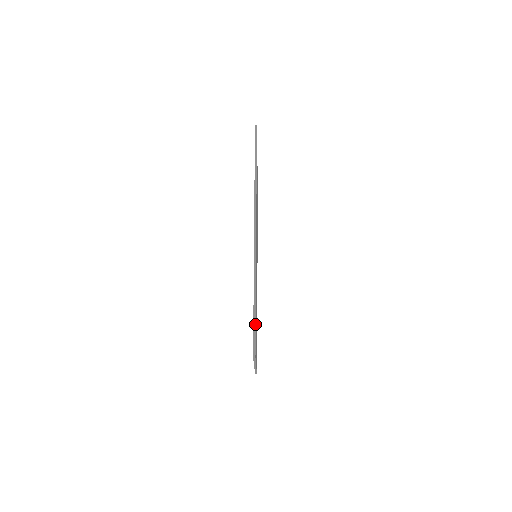
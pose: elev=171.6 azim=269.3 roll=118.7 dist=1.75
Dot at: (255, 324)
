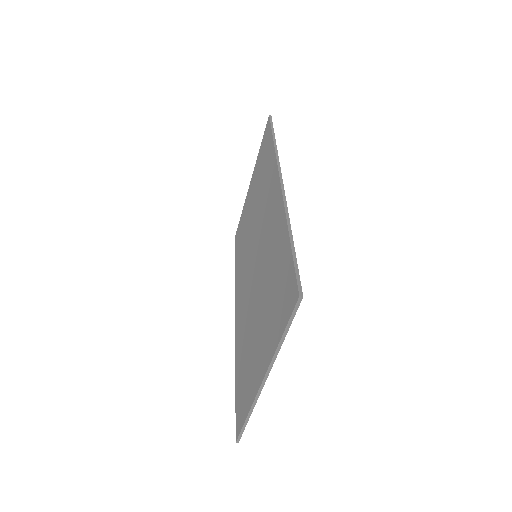
Dot at: (296, 259)
